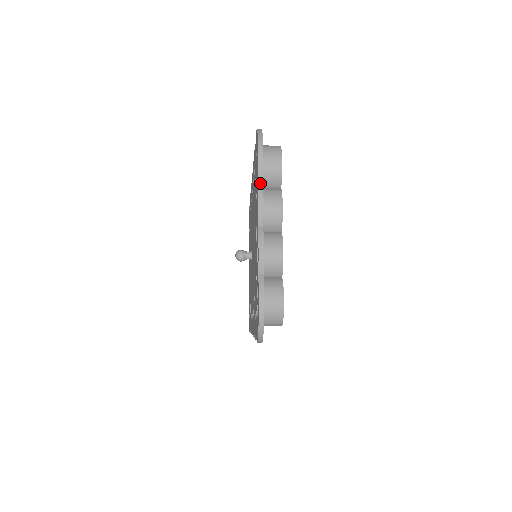
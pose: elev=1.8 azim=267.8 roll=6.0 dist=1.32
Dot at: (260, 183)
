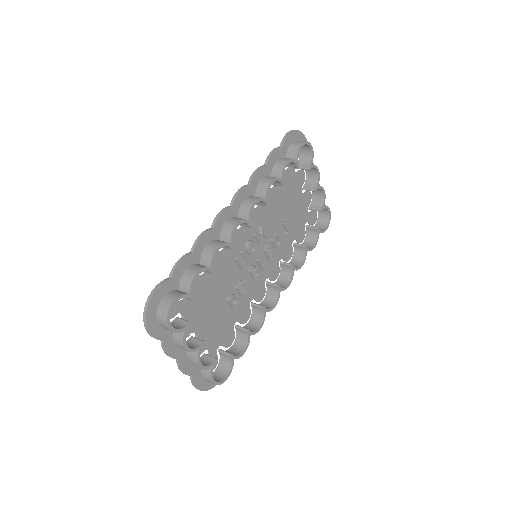
Dot at: (161, 342)
